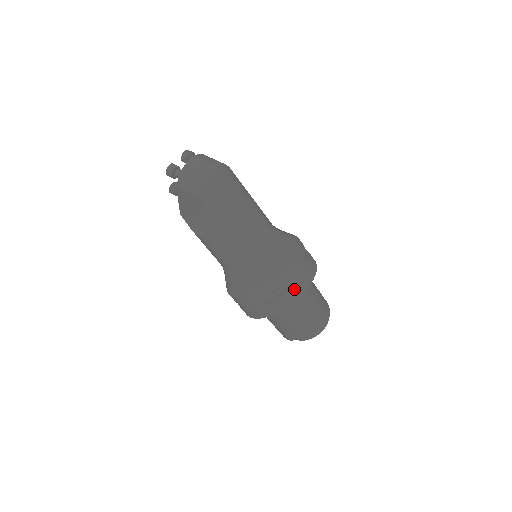
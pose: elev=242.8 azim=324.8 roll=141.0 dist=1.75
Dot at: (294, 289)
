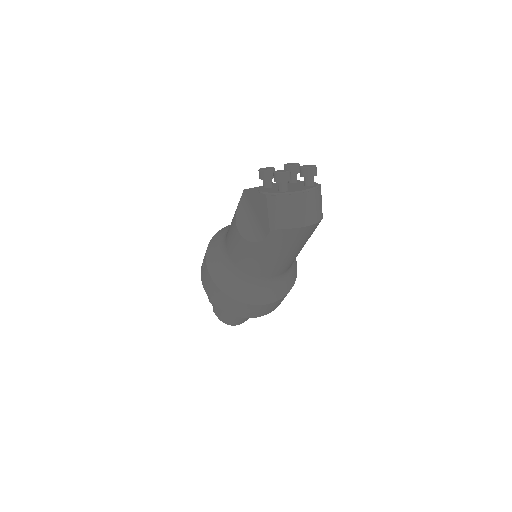
Dot at: (248, 314)
